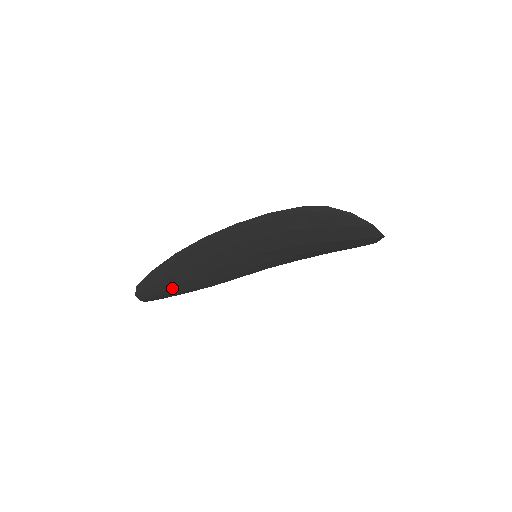
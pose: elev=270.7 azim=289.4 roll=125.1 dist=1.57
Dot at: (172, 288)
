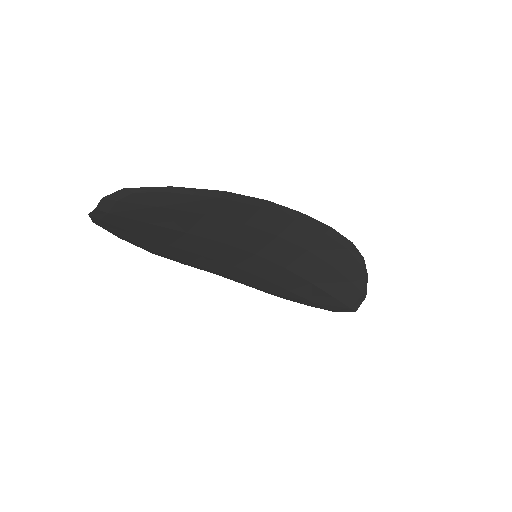
Dot at: (146, 224)
